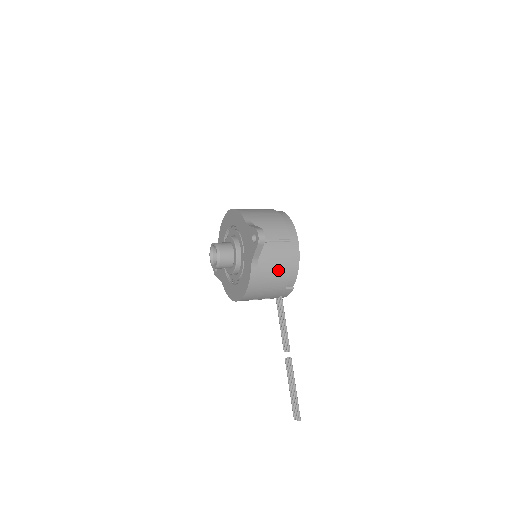
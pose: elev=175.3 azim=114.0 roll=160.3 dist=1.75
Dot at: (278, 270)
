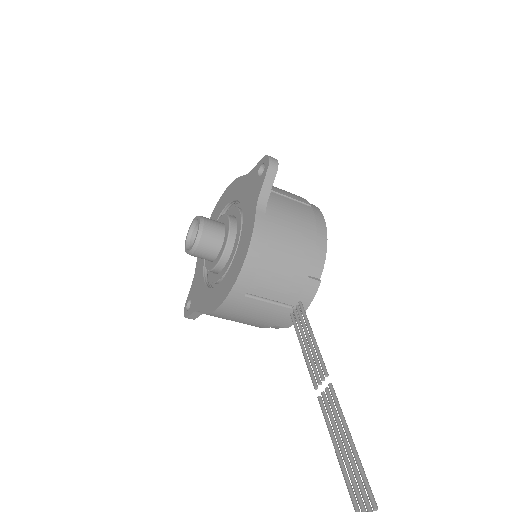
Dot at: (297, 233)
